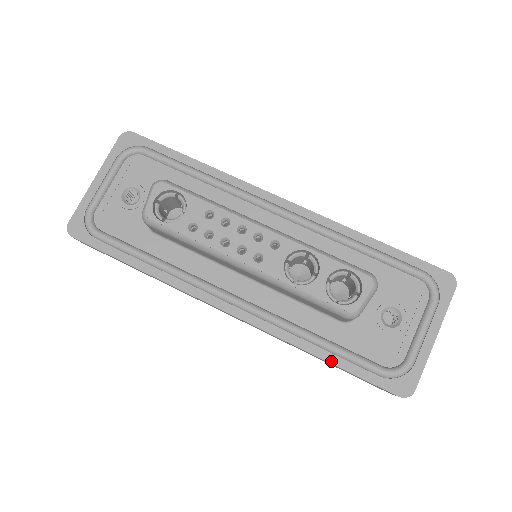
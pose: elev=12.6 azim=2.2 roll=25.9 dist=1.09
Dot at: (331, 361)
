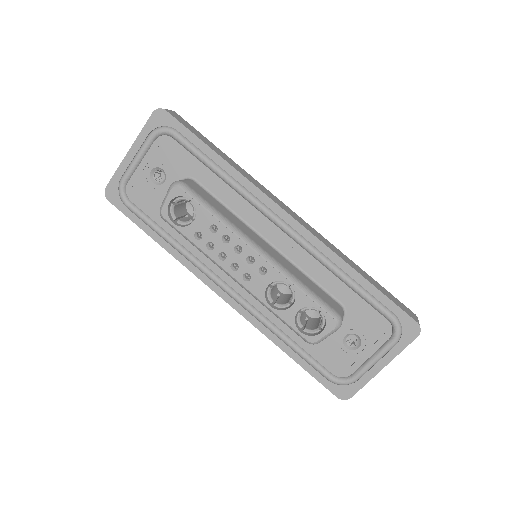
Dot at: (293, 357)
